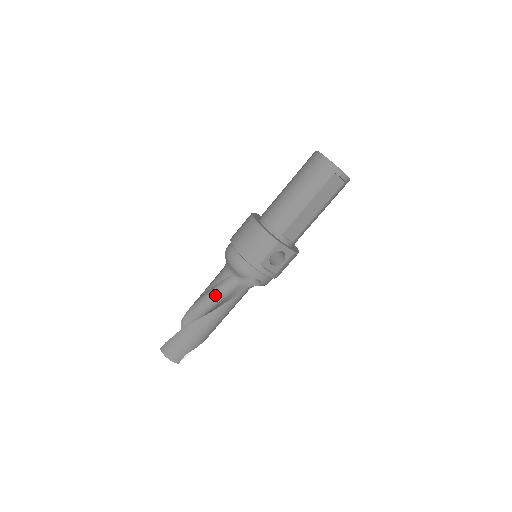
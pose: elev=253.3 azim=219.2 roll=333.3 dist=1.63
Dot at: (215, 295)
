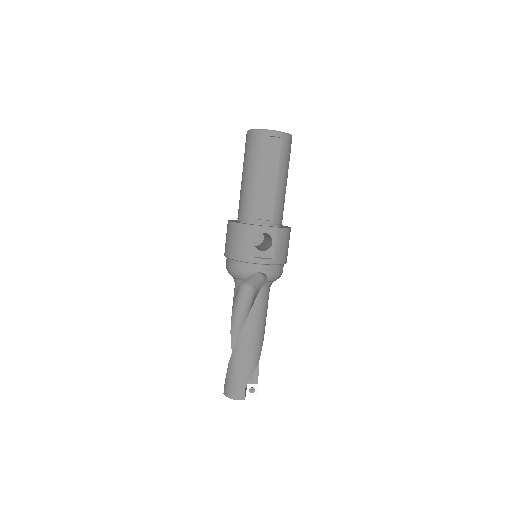
Dot at: (243, 314)
